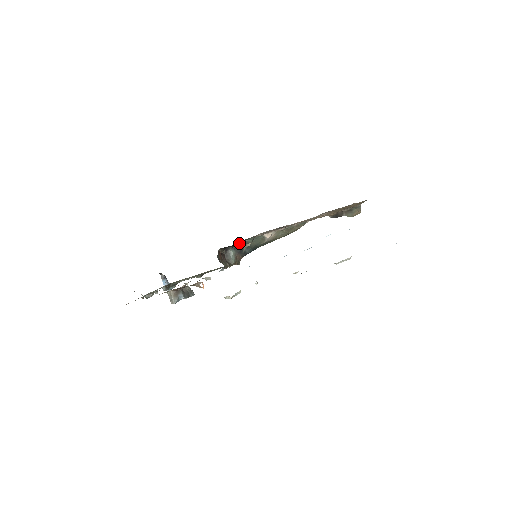
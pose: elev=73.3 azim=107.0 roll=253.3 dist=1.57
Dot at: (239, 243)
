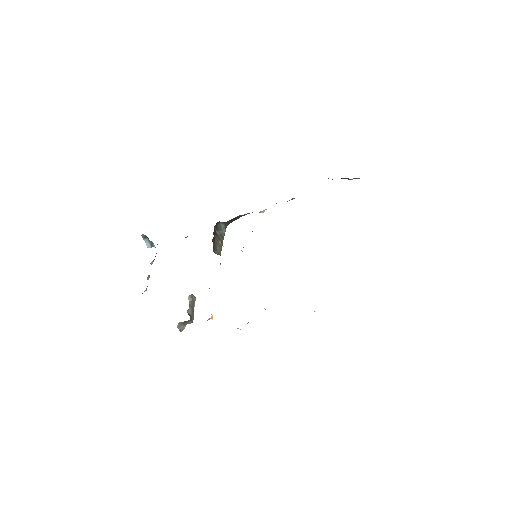
Dot at: occluded
